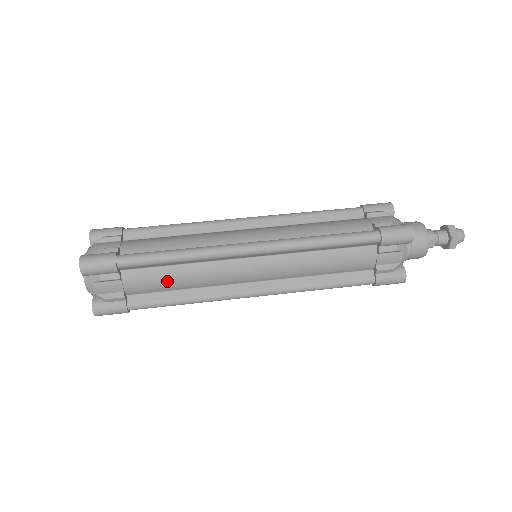
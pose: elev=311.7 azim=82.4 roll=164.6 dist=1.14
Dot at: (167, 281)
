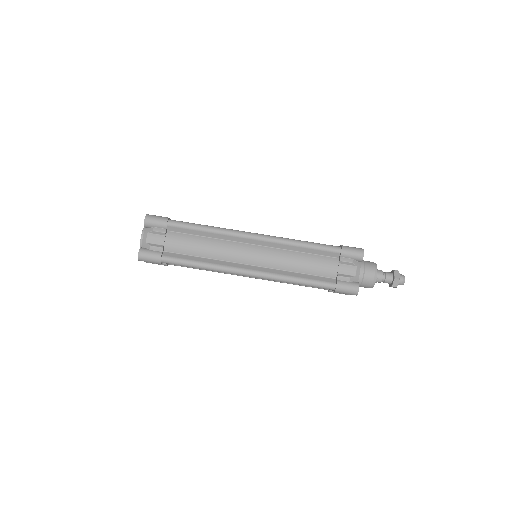
Dot at: occluded
